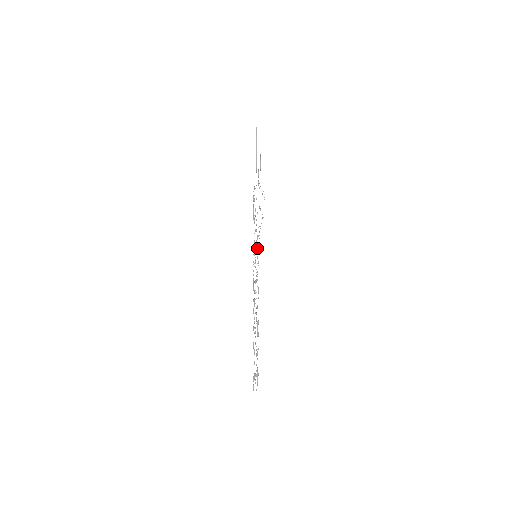
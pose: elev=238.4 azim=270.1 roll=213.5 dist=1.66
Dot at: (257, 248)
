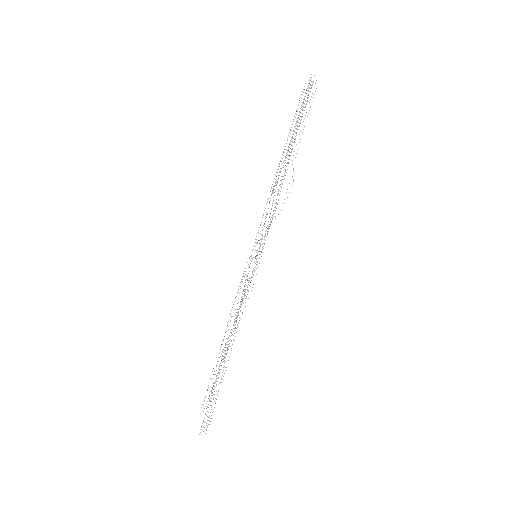
Dot at: (260, 245)
